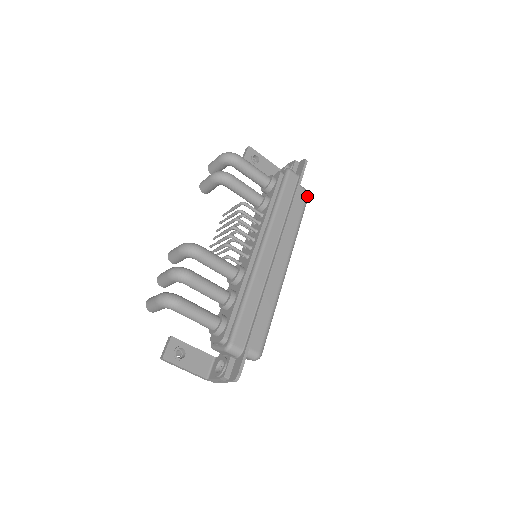
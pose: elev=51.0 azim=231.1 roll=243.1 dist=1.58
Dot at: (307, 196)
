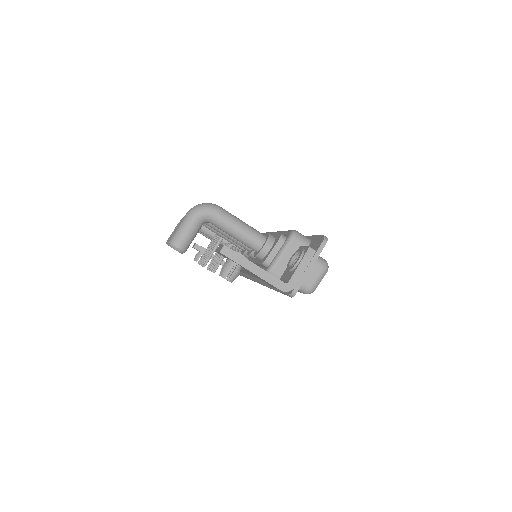
Dot at: occluded
